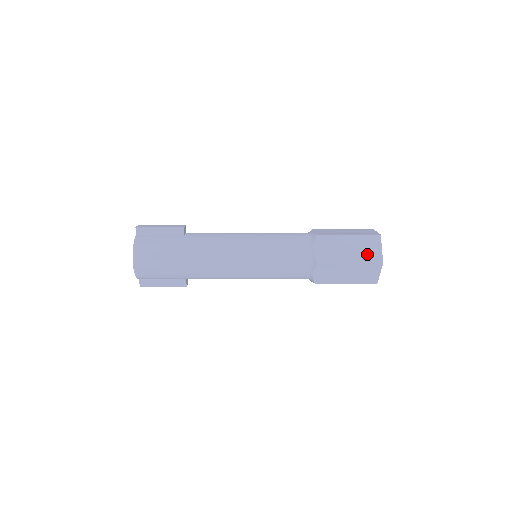
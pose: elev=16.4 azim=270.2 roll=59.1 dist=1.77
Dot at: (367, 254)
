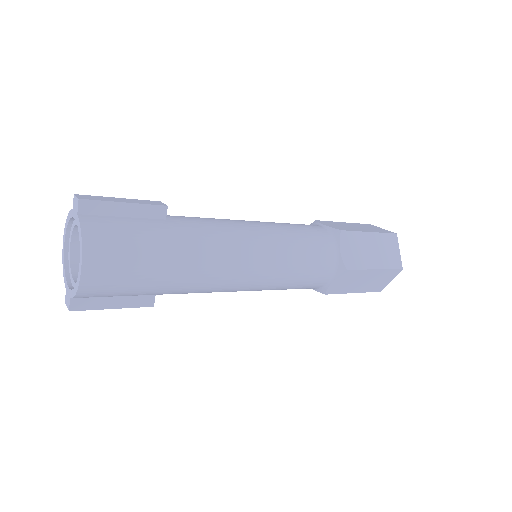
Dot at: (389, 257)
